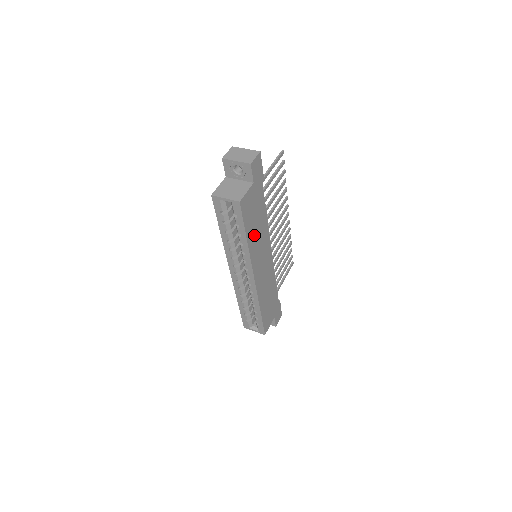
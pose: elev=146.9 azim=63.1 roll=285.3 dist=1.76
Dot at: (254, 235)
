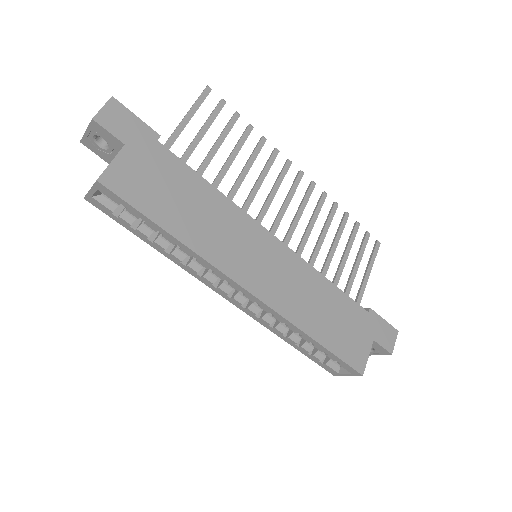
Dot at: (191, 222)
